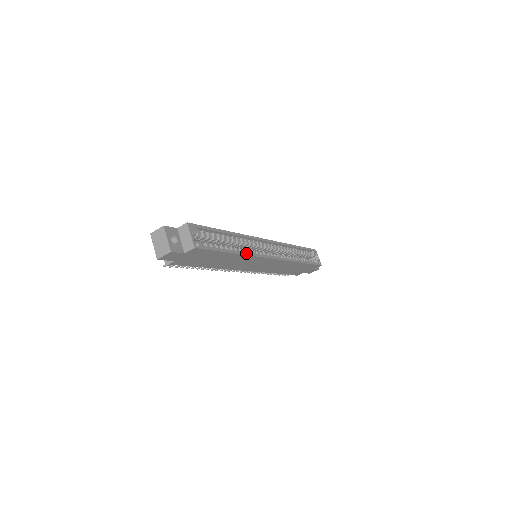
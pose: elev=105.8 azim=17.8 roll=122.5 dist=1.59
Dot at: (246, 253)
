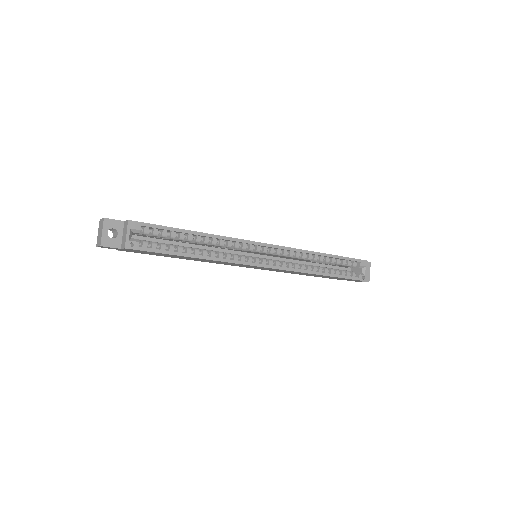
Dot at: (215, 258)
